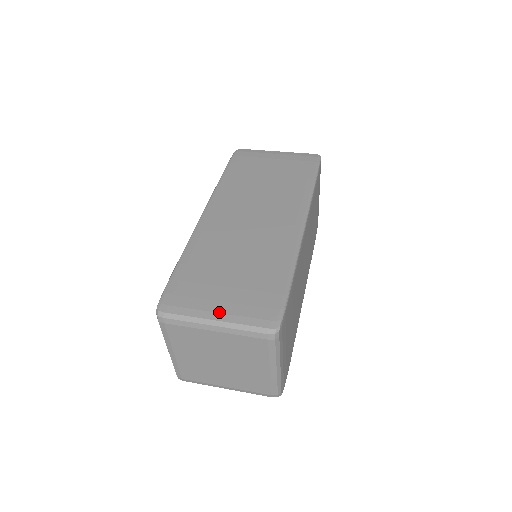
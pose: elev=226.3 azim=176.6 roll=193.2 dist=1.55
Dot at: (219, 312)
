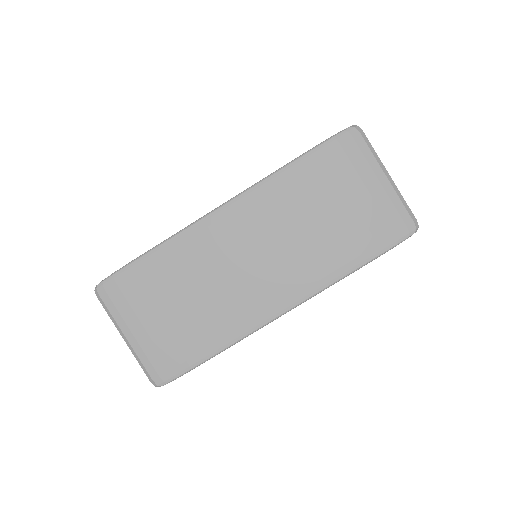
Dot at: (134, 335)
